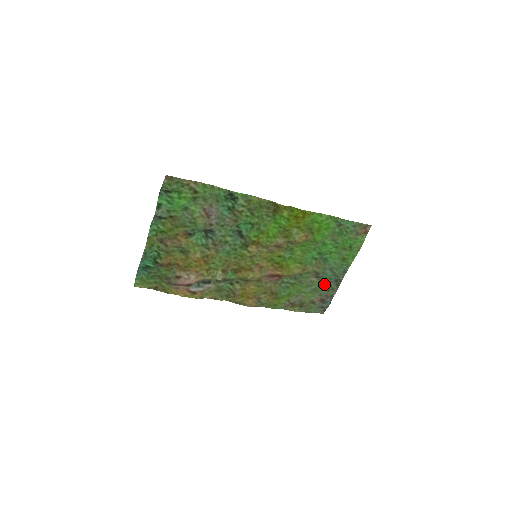
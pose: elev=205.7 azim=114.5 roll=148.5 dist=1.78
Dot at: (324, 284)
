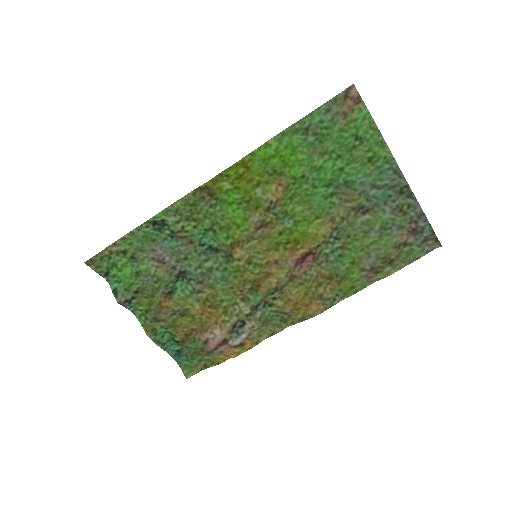
Dot at: (388, 211)
